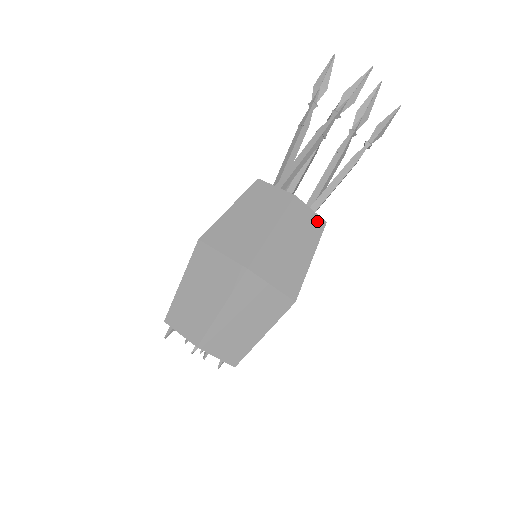
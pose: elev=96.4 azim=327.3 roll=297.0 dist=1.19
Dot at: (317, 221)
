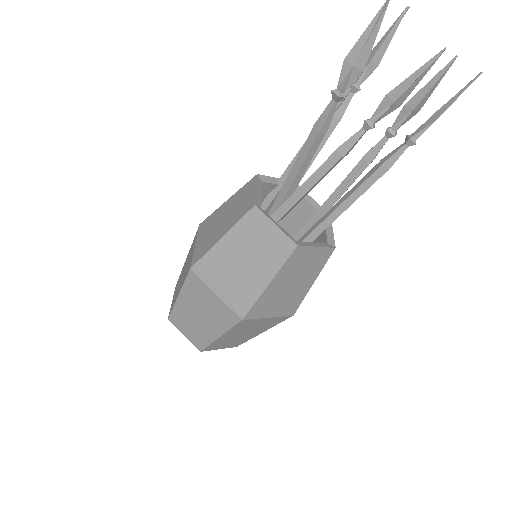
Dot at: (324, 252)
